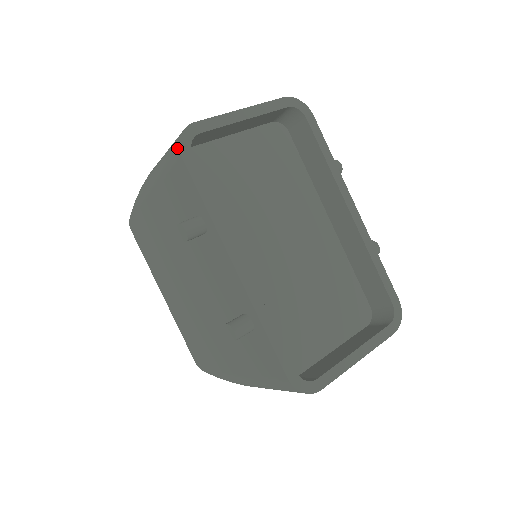
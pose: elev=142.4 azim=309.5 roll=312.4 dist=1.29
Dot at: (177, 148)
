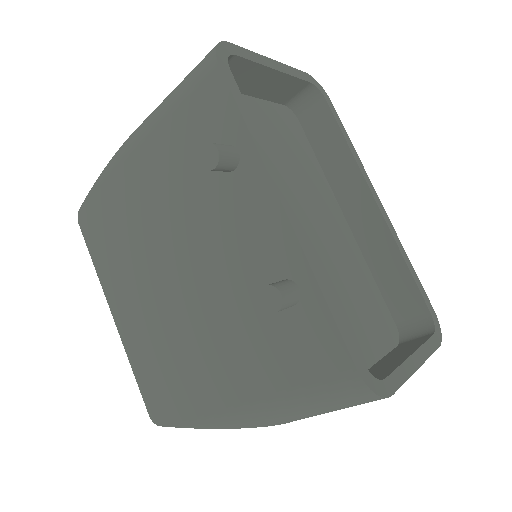
Dot at: (211, 57)
